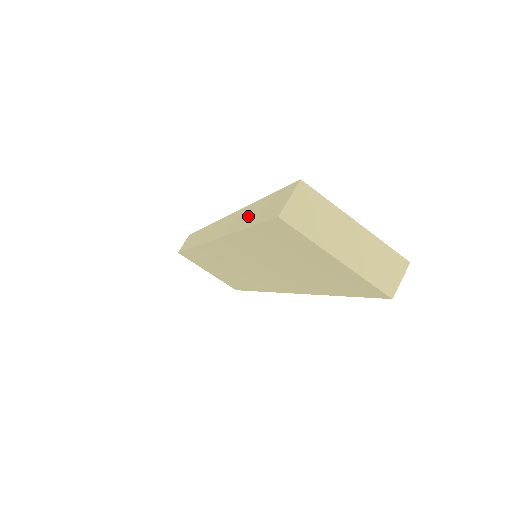
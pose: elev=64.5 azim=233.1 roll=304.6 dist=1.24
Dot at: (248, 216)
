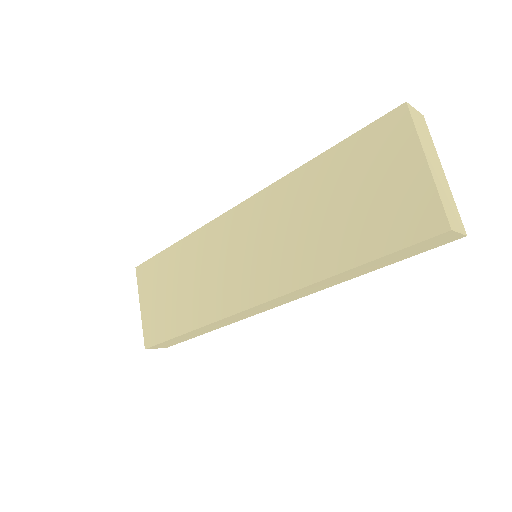
Dot at: occluded
